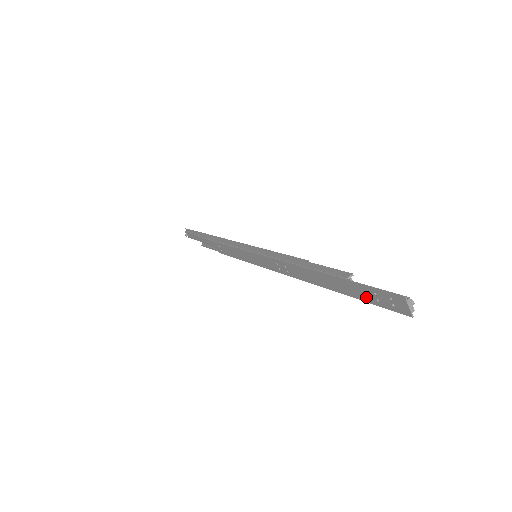
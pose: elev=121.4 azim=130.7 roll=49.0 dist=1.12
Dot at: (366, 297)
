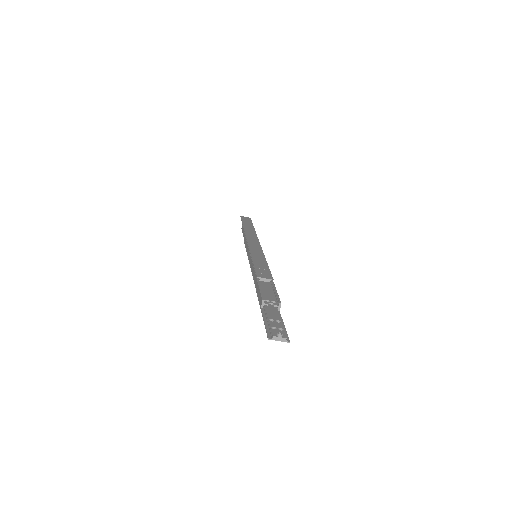
Dot at: occluded
